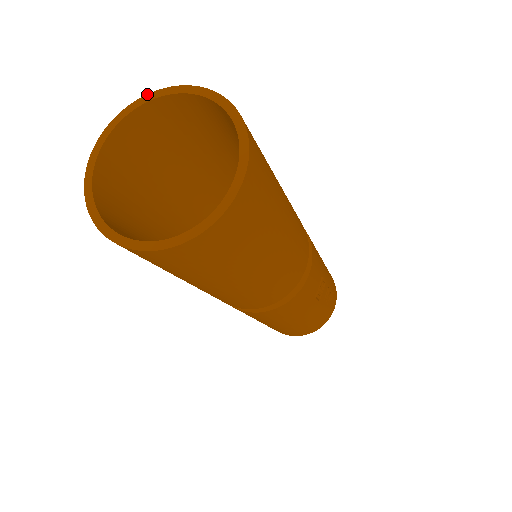
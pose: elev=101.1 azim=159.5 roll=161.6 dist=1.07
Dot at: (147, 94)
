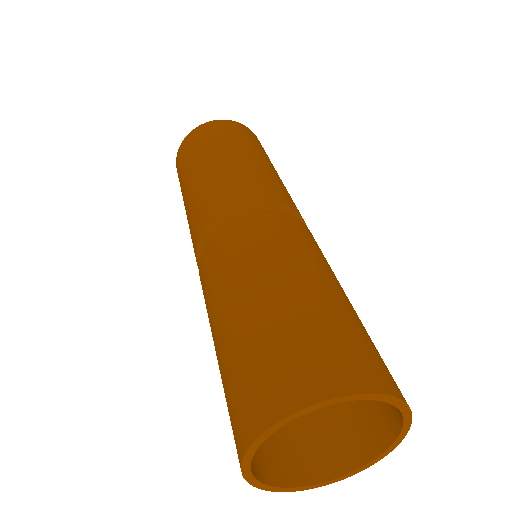
Dot at: (392, 396)
